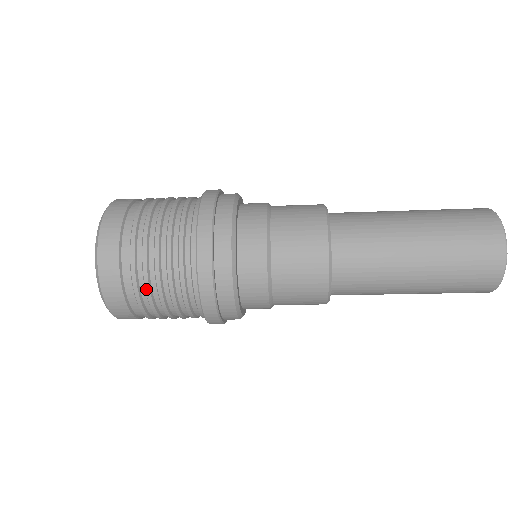
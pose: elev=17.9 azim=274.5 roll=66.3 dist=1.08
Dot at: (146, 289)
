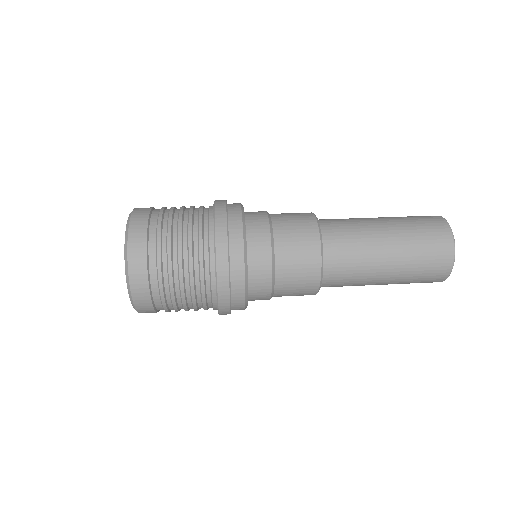
Dot at: (176, 311)
